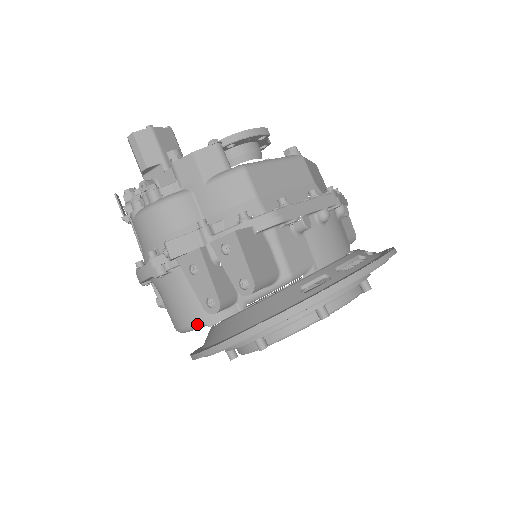
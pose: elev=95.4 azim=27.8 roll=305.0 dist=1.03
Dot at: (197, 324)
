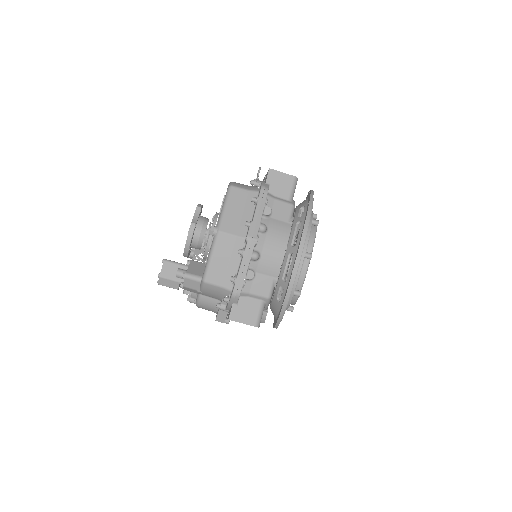
Dot at: occluded
